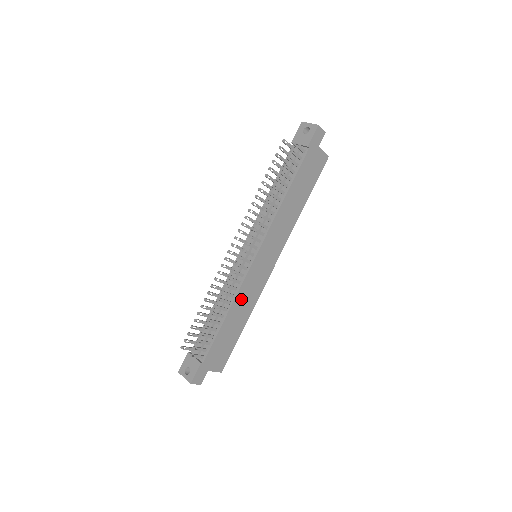
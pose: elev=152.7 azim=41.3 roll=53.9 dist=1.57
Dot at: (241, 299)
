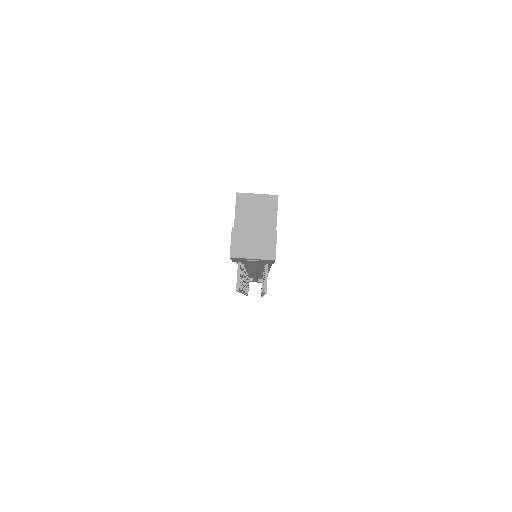
Dot at: occluded
